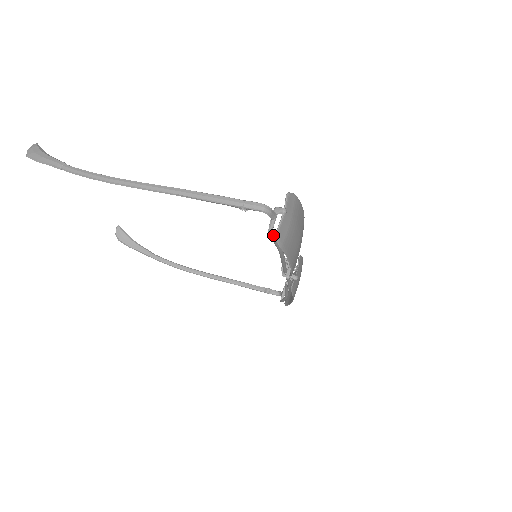
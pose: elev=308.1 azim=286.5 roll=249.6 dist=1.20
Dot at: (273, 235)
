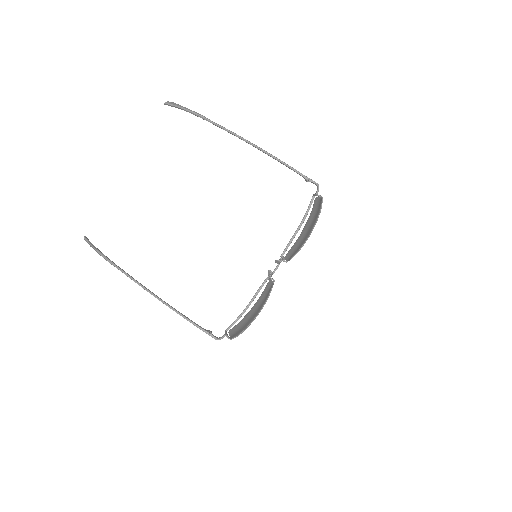
Dot at: occluded
